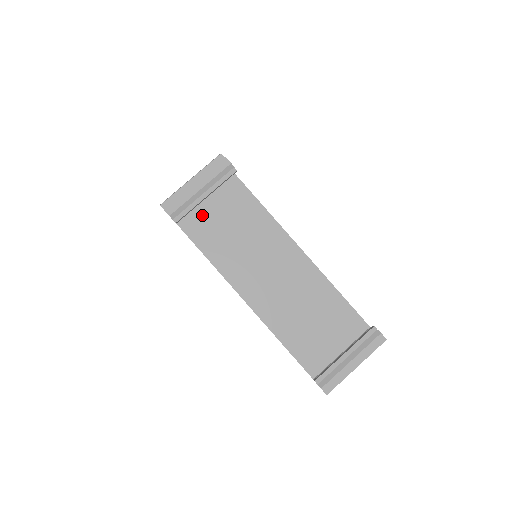
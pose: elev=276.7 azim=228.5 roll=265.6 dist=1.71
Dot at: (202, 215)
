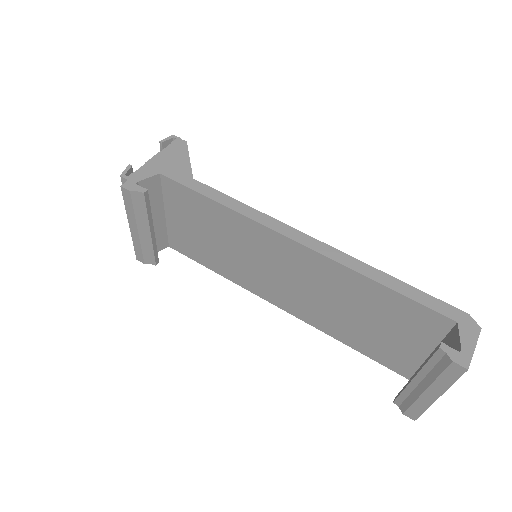
Dot at: (178, 232)
